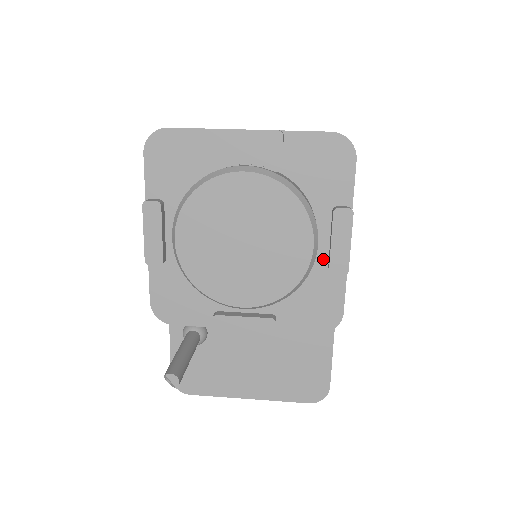
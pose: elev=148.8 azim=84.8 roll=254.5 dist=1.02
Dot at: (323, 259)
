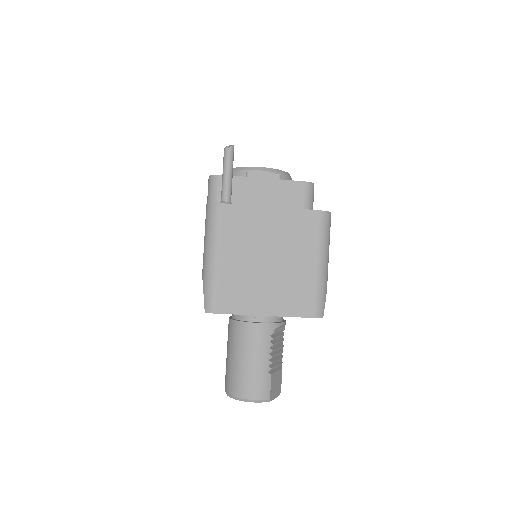
Dot at: occluded
